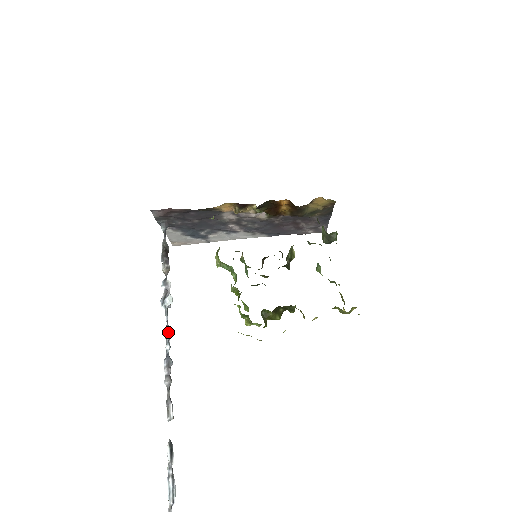
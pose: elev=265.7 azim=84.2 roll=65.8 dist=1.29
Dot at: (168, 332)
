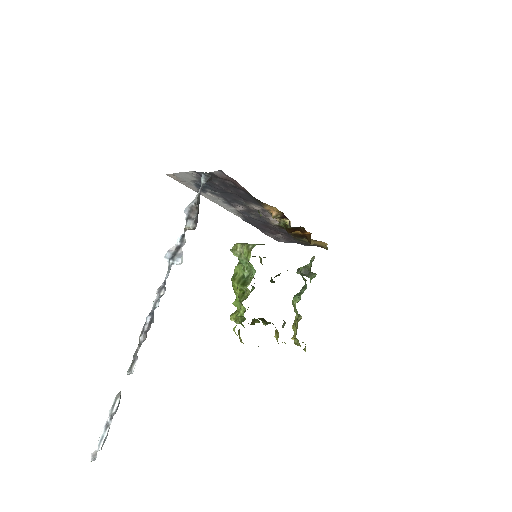
Dot at: (164, 290)
